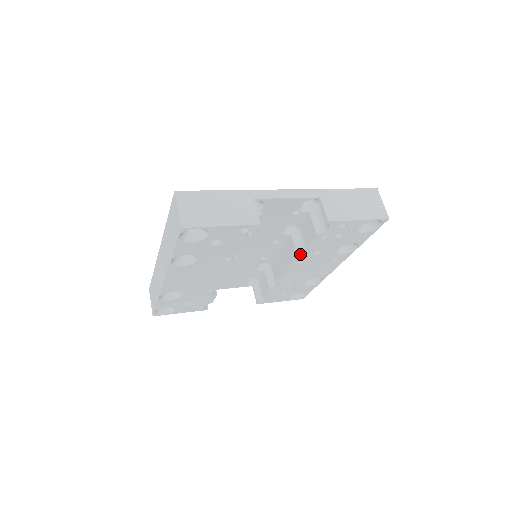
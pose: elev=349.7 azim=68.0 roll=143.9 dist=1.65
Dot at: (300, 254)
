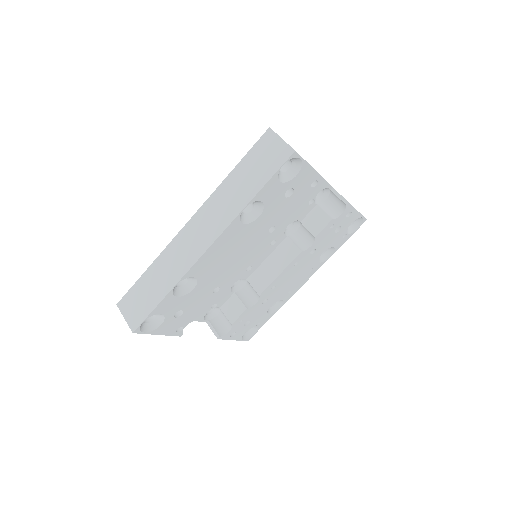
Dot at: (303, 250)
